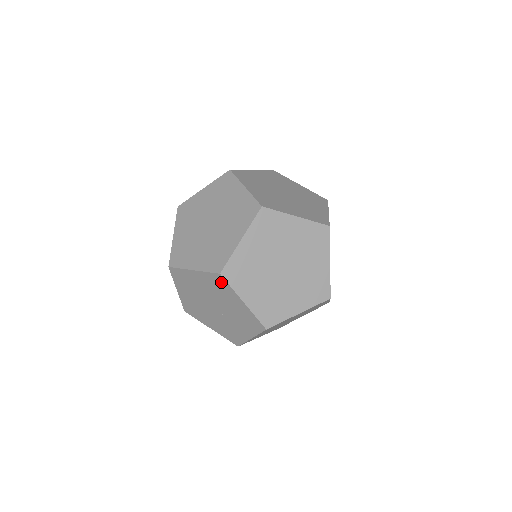
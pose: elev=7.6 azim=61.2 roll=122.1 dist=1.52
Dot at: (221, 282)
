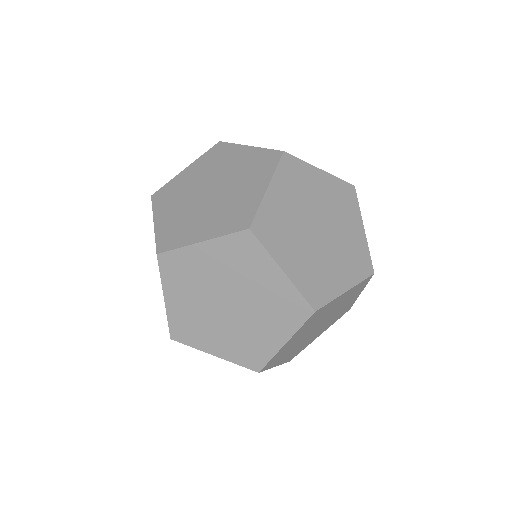
Dot at: occluded
